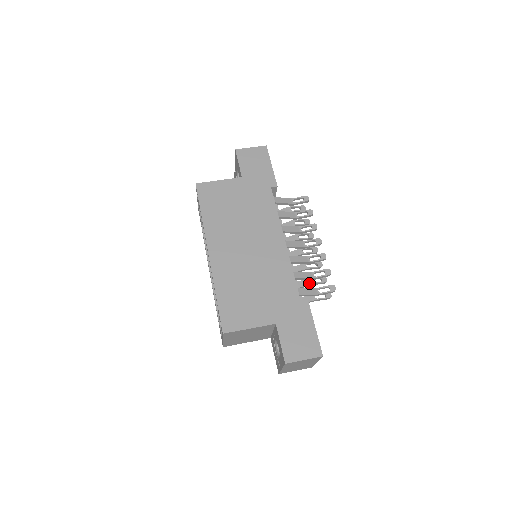
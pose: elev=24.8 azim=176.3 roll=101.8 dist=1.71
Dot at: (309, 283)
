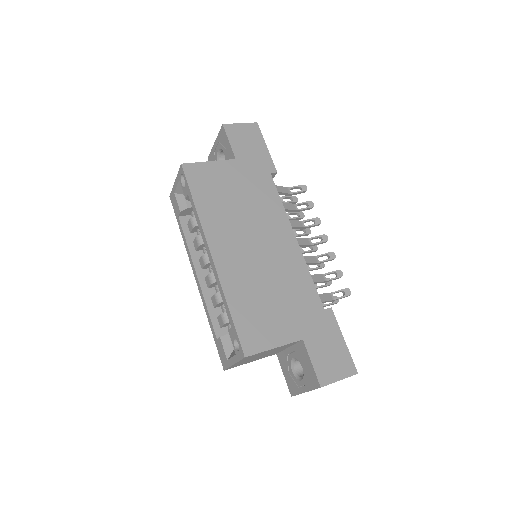
Dot at: (315, 286)
